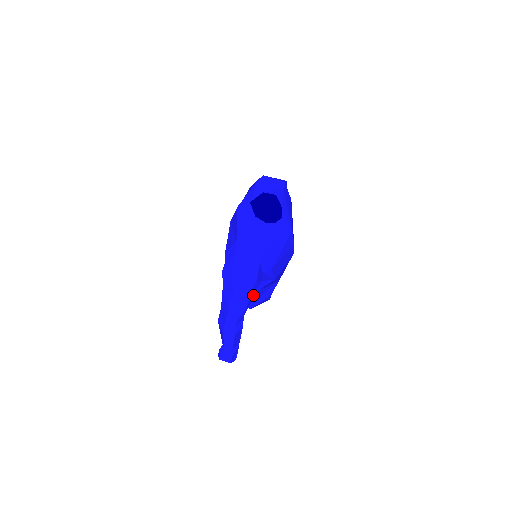
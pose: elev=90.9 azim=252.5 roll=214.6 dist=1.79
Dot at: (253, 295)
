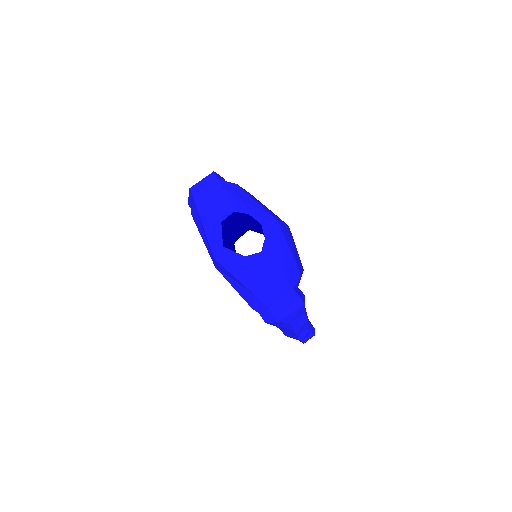
Dot at: occluded
